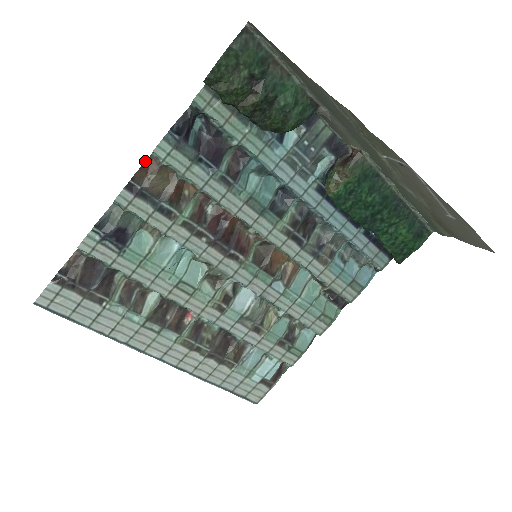
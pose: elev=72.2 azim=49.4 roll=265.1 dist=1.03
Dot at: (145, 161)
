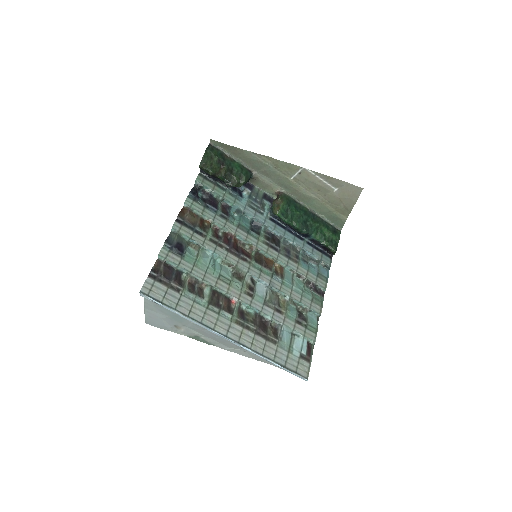
Dot at: (181, 209)
